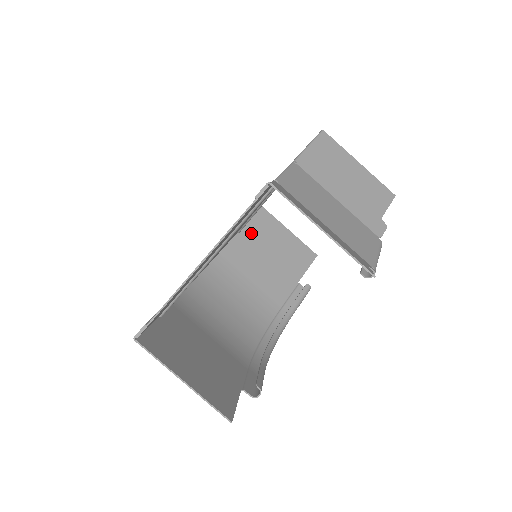
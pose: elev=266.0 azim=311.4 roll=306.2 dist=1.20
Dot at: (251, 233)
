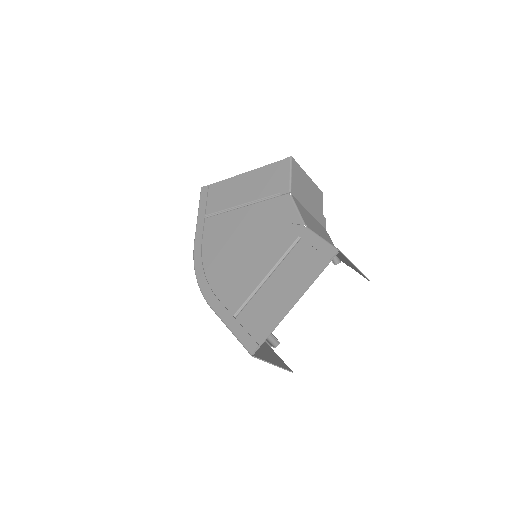
Dot at: occluded
